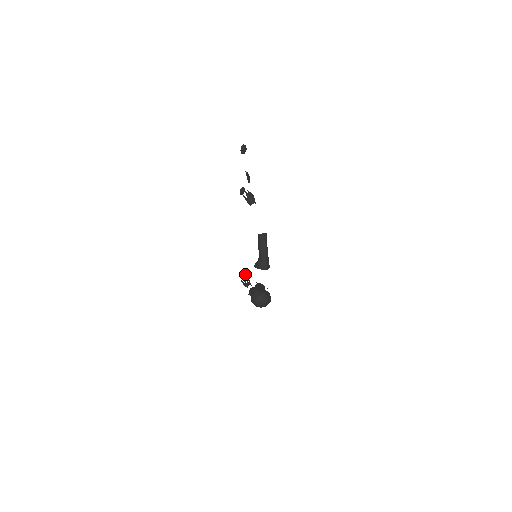
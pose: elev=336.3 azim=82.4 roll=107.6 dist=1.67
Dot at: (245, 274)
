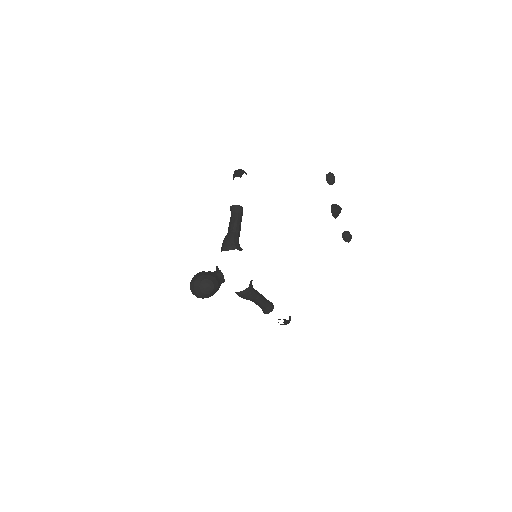
Dot at: (217, 268)
